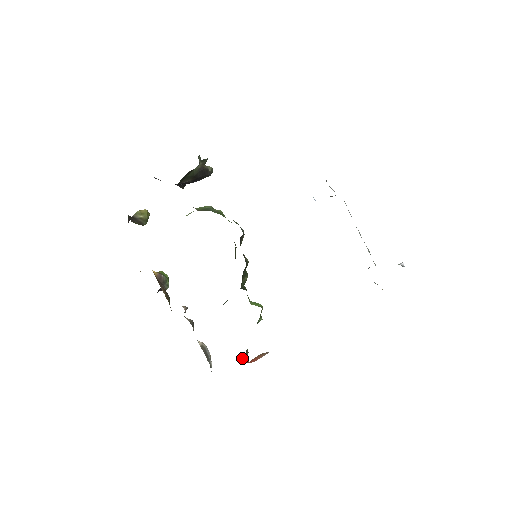
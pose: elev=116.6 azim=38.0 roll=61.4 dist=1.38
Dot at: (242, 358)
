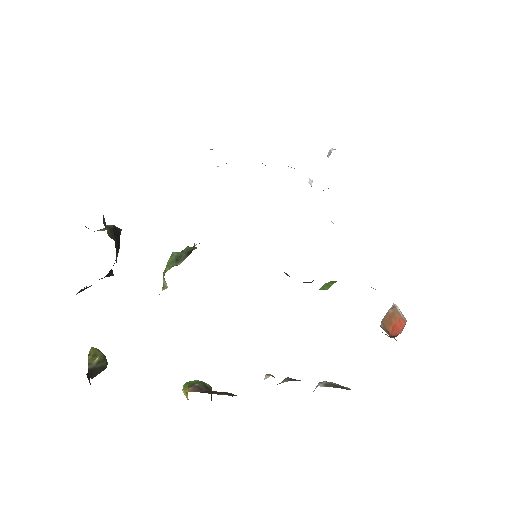
Dot at: occluded
